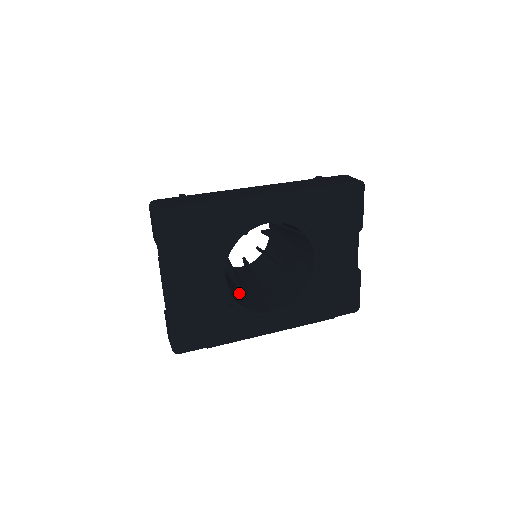
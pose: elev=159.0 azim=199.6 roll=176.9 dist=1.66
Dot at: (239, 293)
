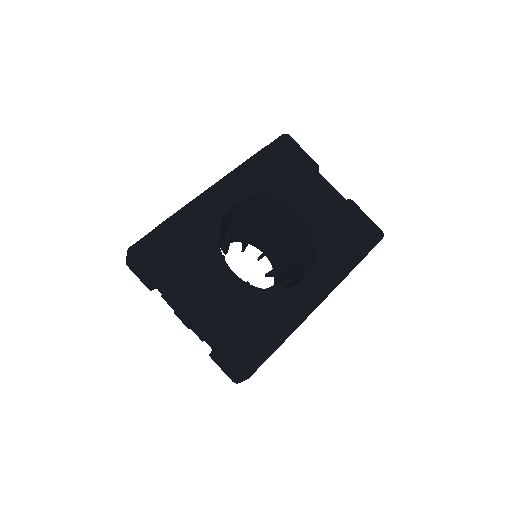
Dot at: occluded
